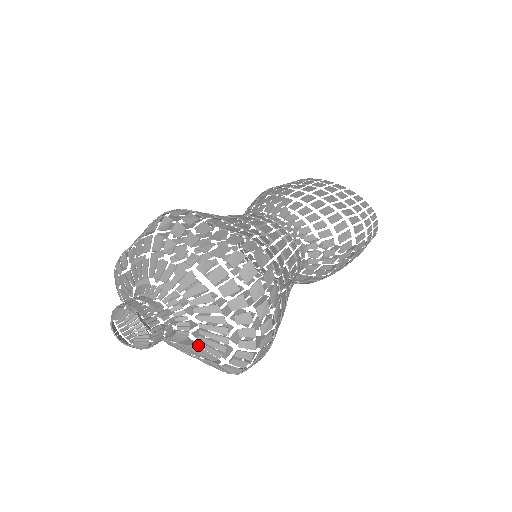
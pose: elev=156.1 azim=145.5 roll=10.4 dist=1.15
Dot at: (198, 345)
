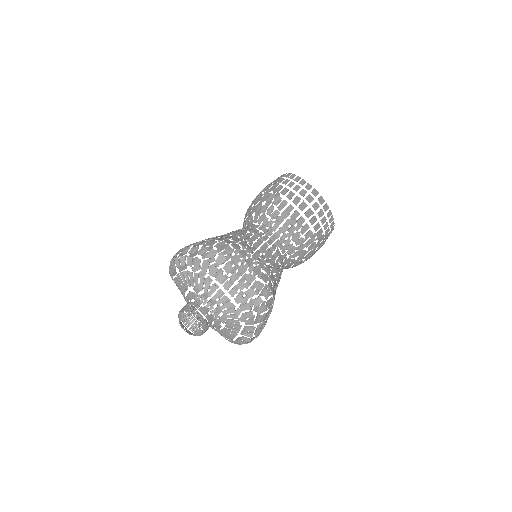
Dot at: (219, 331)
